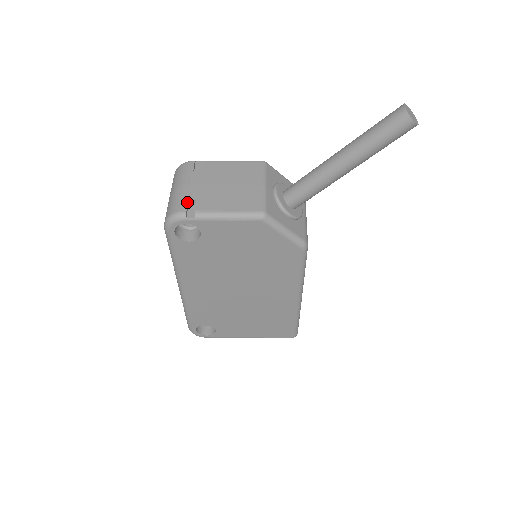
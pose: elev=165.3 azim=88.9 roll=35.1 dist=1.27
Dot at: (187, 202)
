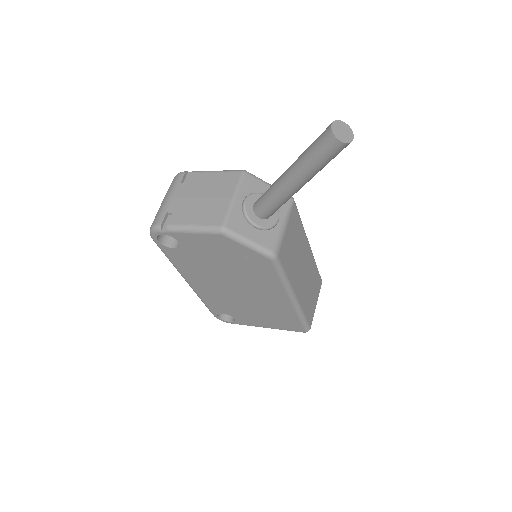
Dot at: (165, 215)
